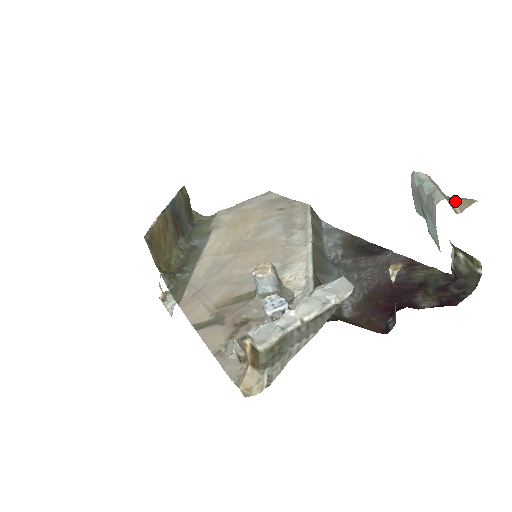
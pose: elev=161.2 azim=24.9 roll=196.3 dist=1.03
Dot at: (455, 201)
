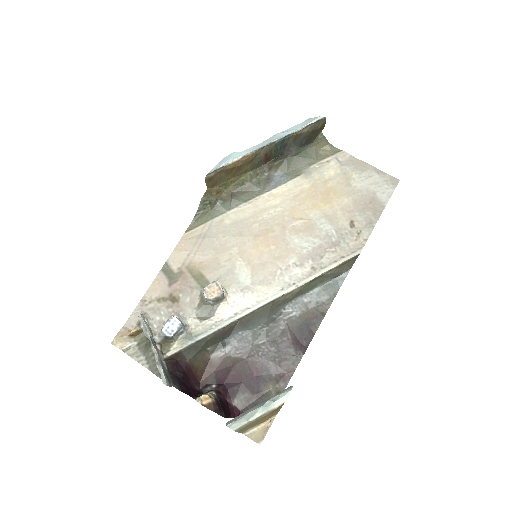
Dot at: (263, 427)
